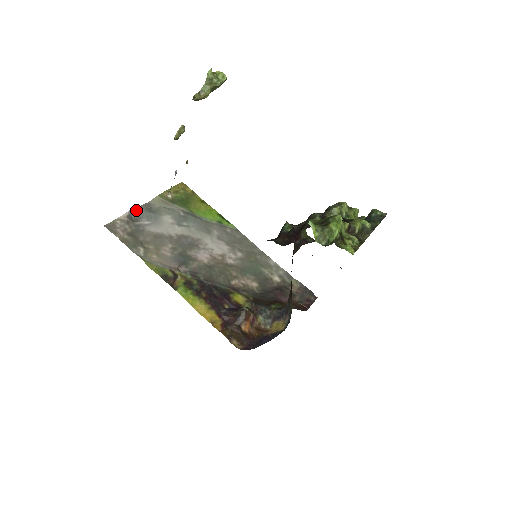
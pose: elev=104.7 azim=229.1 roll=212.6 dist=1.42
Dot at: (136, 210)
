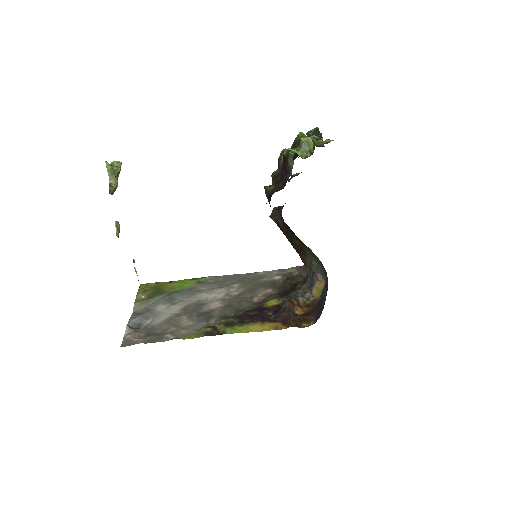
Dot at: (131, 322)
